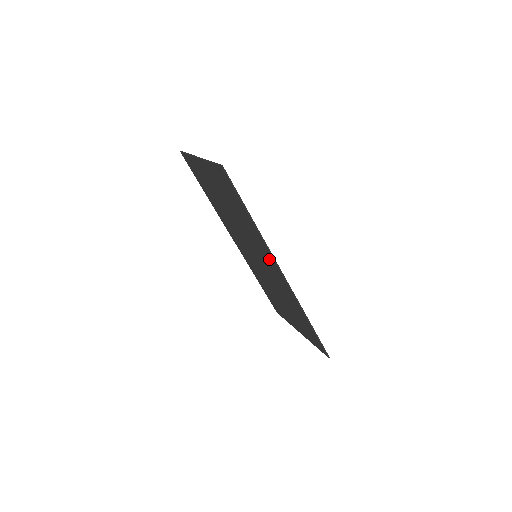
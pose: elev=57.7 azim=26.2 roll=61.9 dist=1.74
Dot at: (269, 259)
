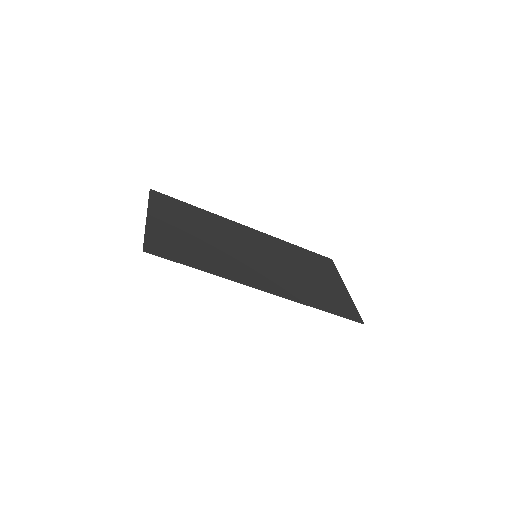
Dot at: (249, 278)
